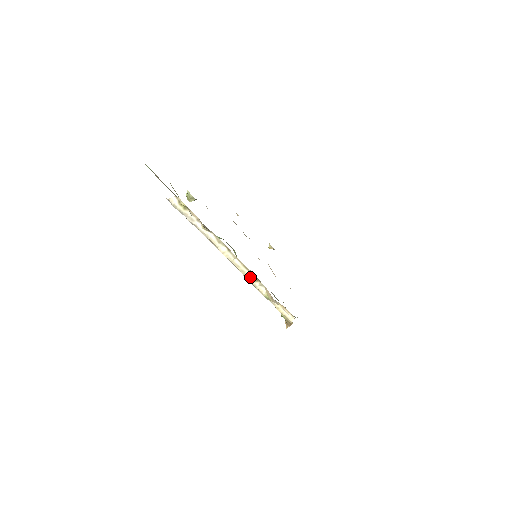
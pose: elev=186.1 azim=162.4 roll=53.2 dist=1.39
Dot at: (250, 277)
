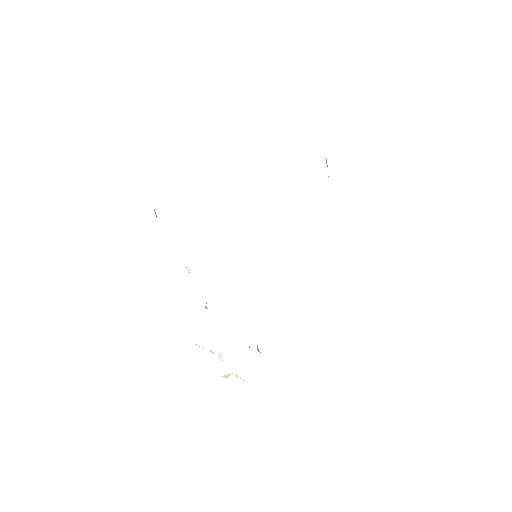
Dot at: (202, 348)
